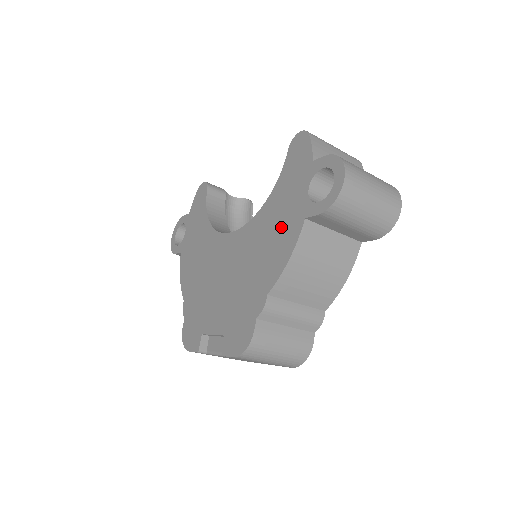
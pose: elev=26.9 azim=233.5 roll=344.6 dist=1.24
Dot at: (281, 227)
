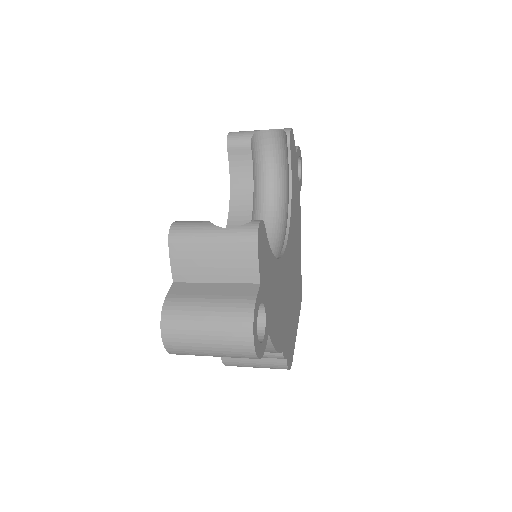
Dot at: occluded
